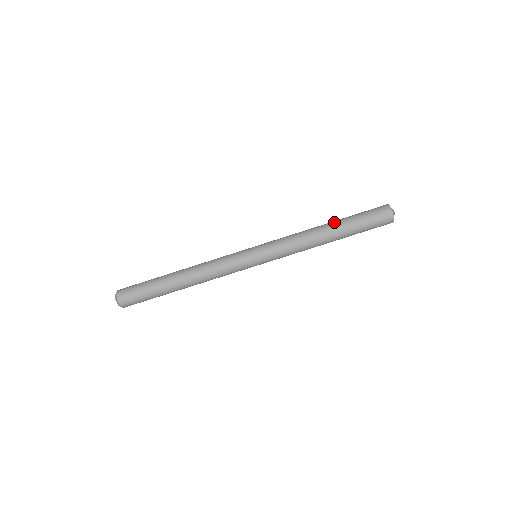
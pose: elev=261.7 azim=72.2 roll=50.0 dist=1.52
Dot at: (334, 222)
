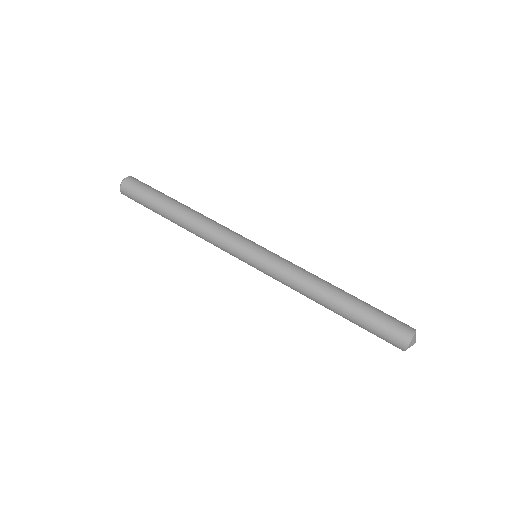
Dot at: (349, 294)
